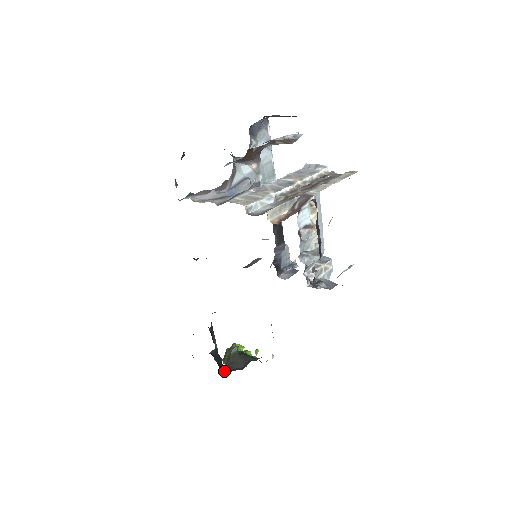
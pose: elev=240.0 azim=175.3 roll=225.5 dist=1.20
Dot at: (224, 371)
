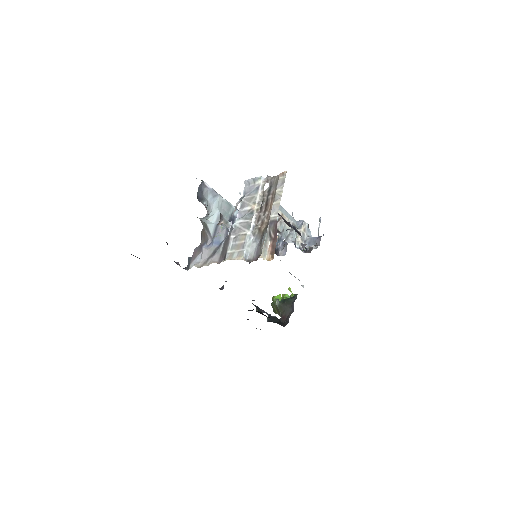
Dot at: (284, 323)
